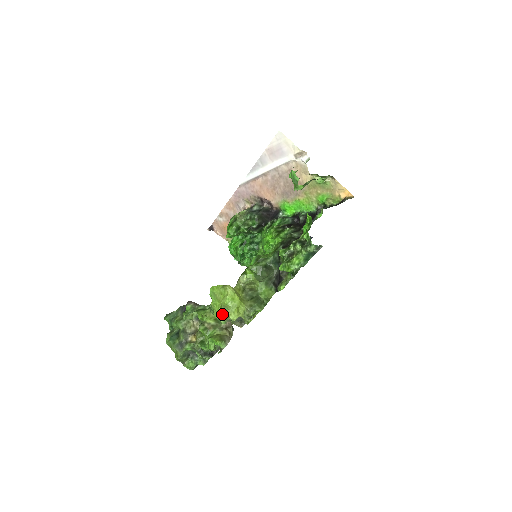
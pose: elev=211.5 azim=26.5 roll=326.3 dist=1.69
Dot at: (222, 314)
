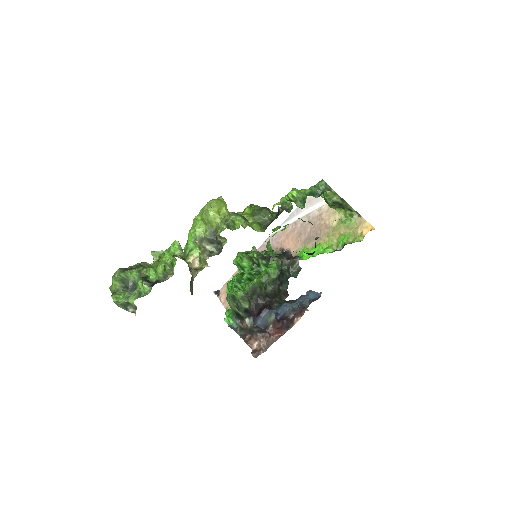
Dot at: (199, 223)
